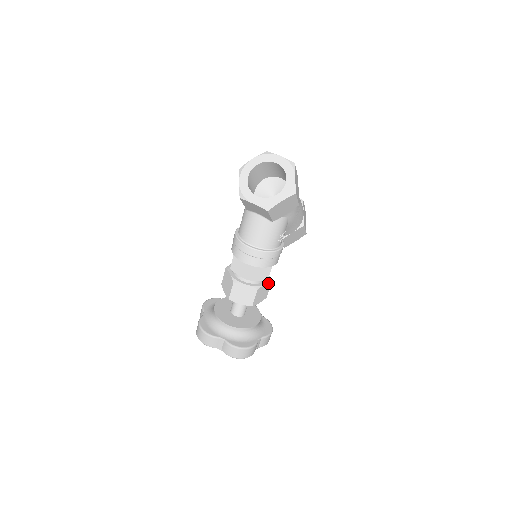
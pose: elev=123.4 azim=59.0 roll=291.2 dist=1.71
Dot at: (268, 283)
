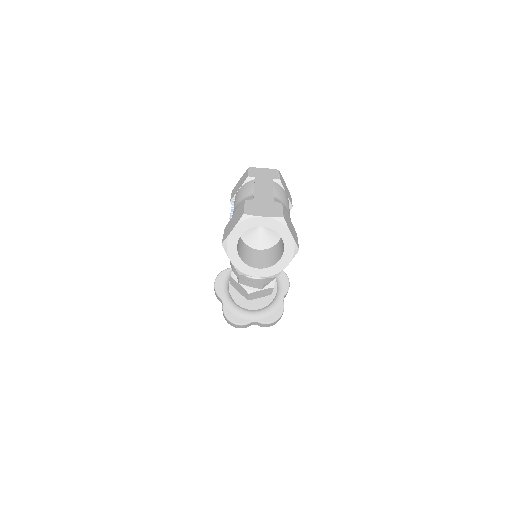
Dot at: occluded
